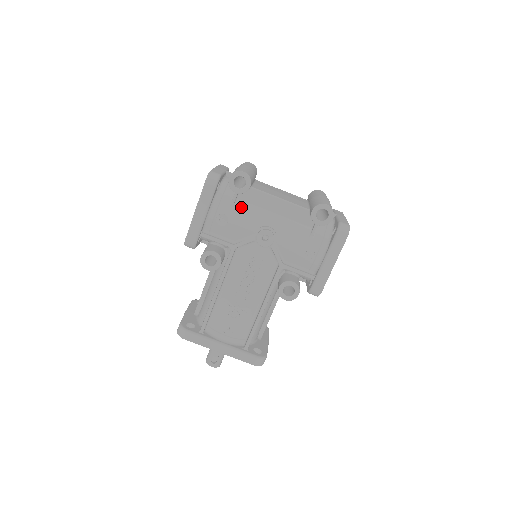
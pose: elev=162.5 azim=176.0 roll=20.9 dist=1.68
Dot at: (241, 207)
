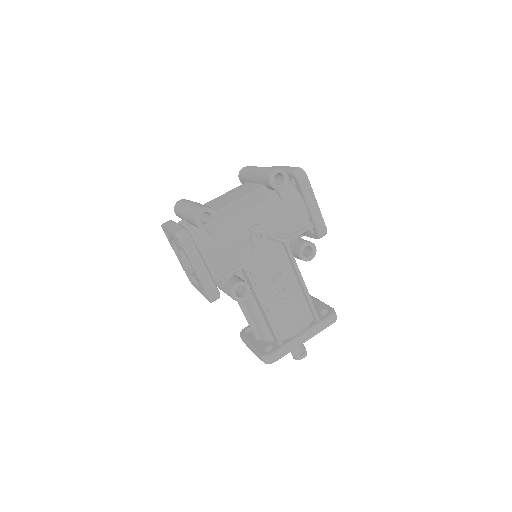
Dot at: (221, 234)
